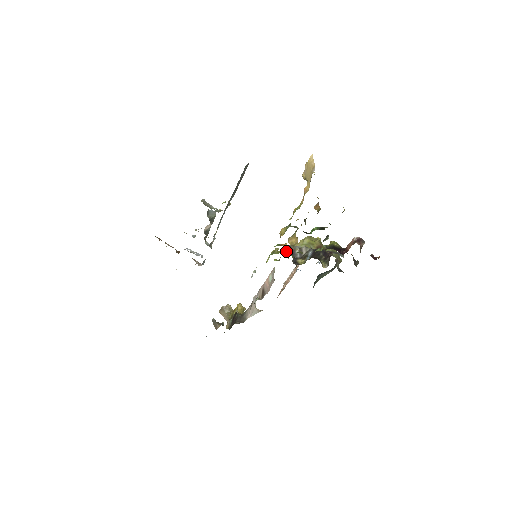
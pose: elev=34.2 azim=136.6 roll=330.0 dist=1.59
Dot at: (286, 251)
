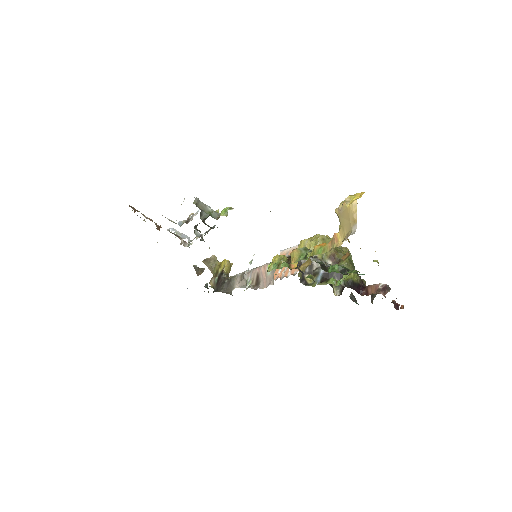
Dot at: occluded
